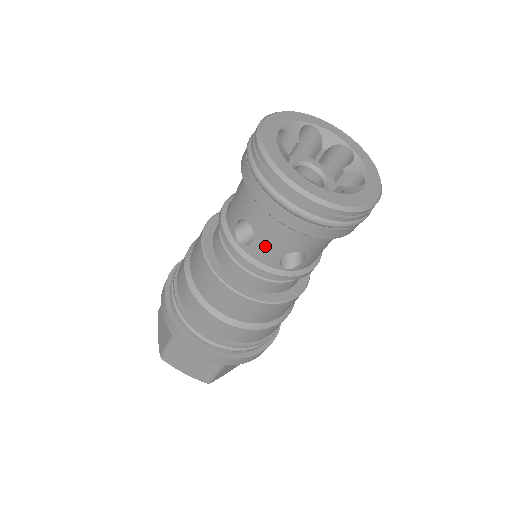
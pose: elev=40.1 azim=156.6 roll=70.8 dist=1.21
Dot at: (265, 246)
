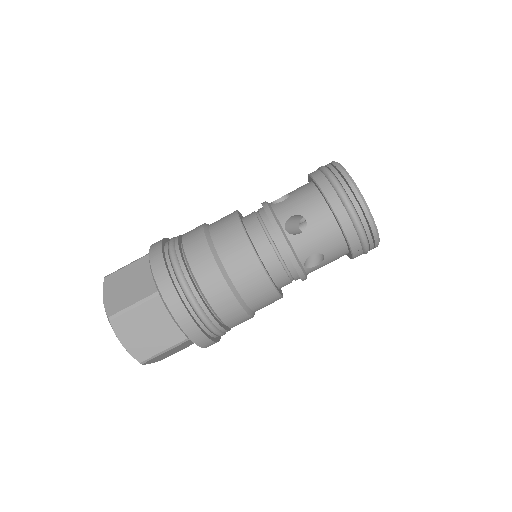
Dot at: (289, 204)
